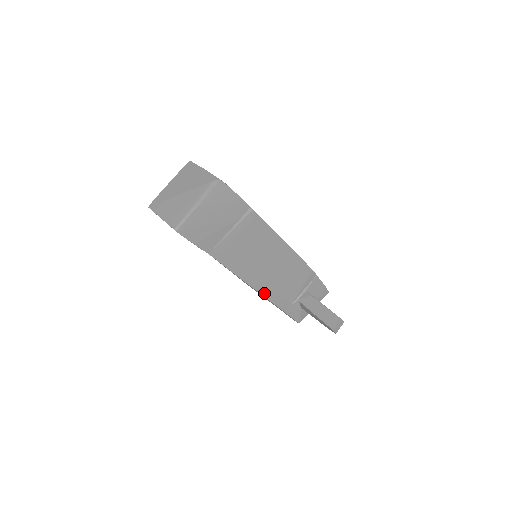
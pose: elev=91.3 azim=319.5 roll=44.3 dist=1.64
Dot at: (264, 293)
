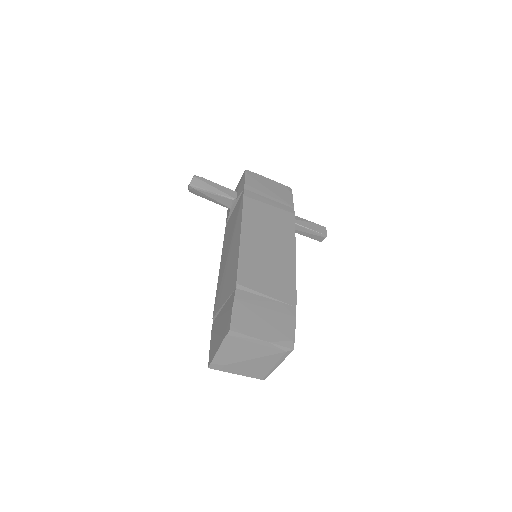
Dot at: occluded
